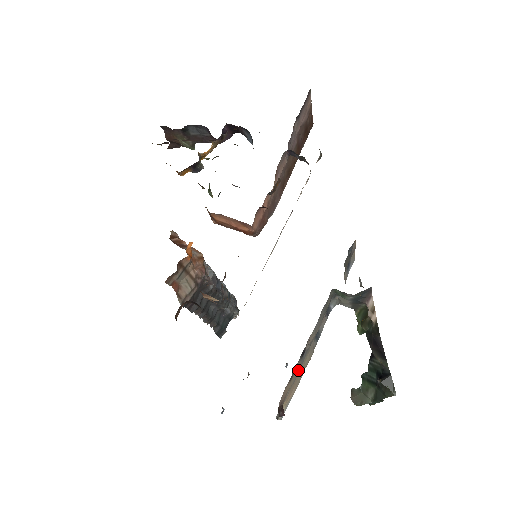
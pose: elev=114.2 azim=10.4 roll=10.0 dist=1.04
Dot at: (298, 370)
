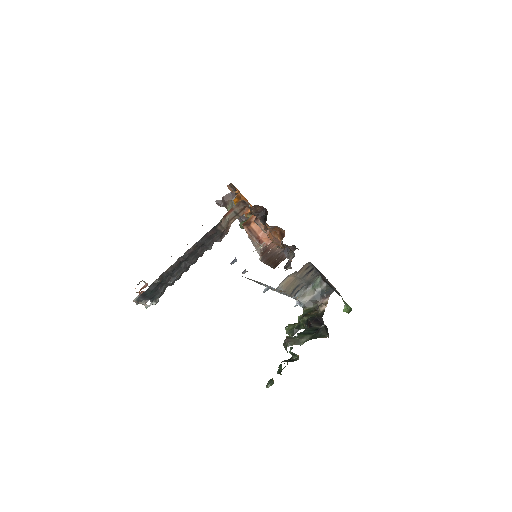
Dot at: (302, 276)
